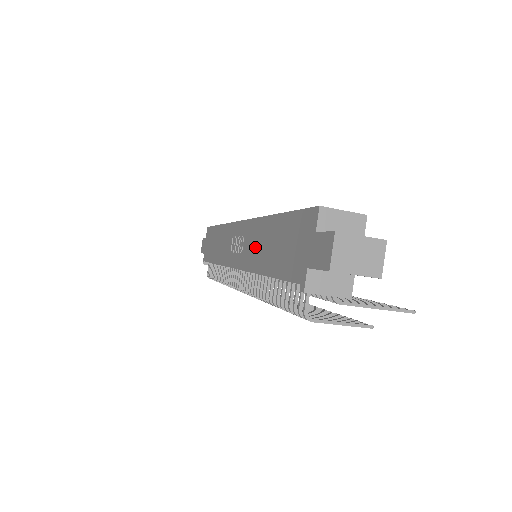
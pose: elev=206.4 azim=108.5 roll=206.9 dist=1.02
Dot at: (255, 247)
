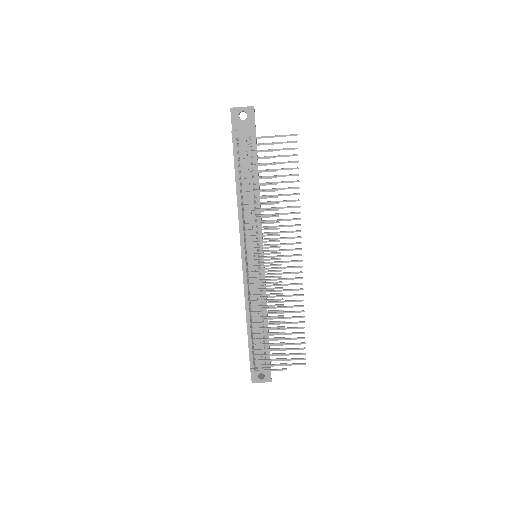
Dot at: occluded
